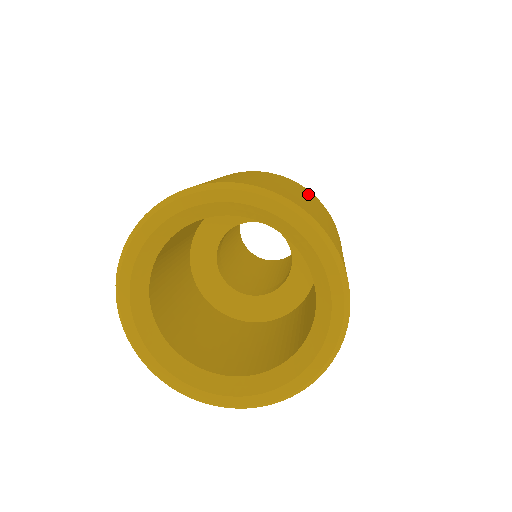
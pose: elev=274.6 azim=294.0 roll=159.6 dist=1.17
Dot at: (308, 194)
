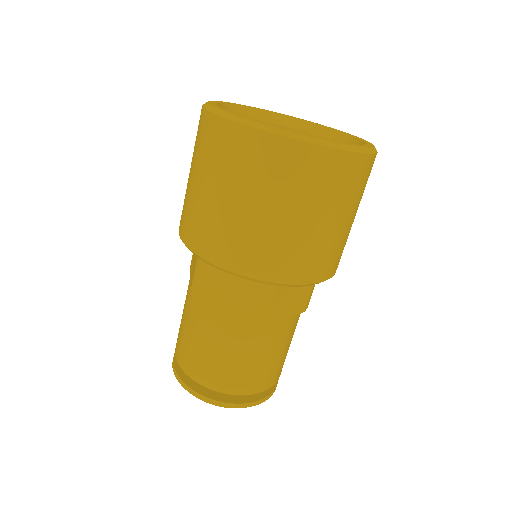
Dot at: occluded
